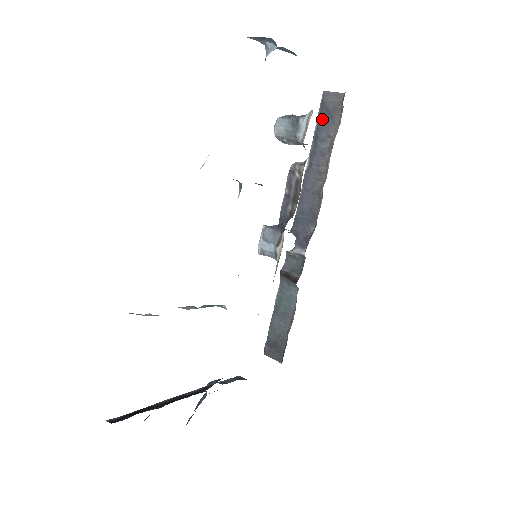
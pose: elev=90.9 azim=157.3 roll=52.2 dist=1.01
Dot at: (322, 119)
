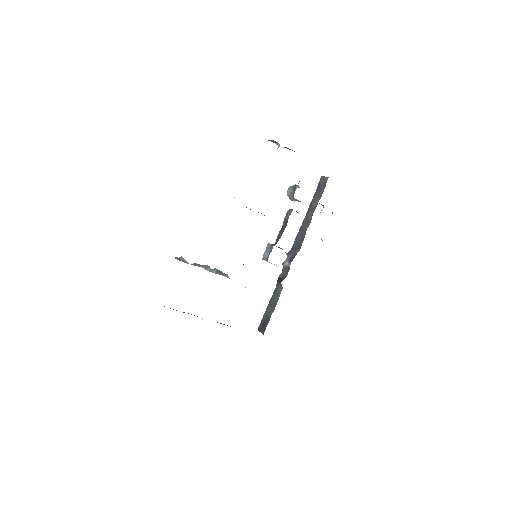
Dot at: (317, 191)
